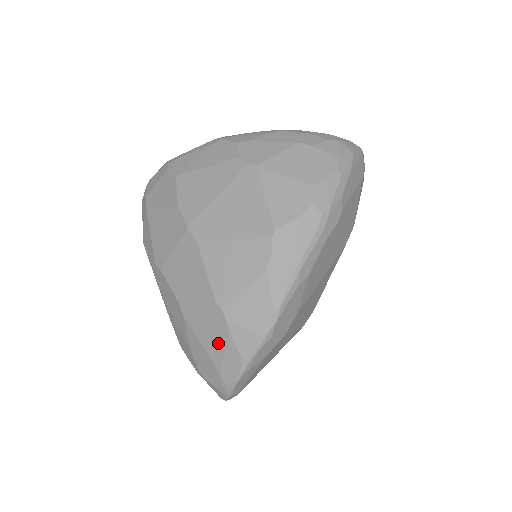
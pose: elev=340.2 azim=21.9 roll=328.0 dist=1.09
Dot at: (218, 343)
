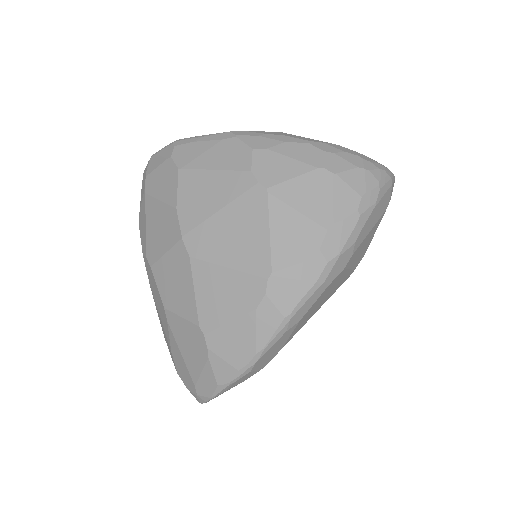
Dot at: (197, 361)
